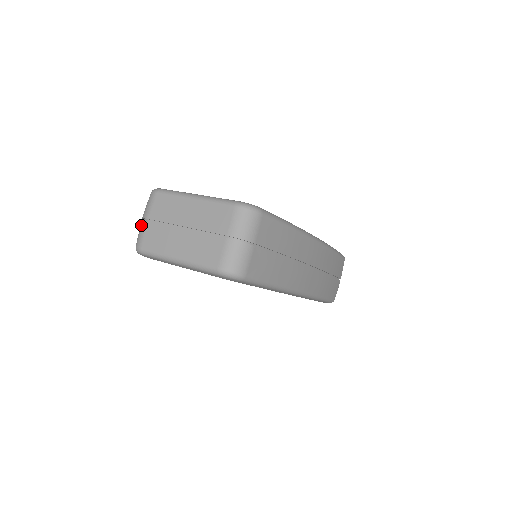
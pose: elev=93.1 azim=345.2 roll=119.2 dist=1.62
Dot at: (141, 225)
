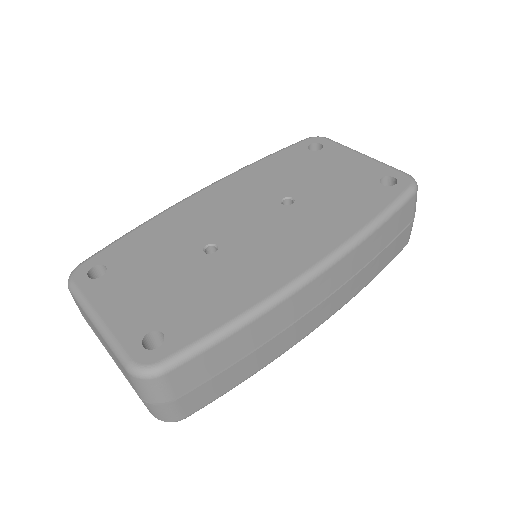
Dot at: occluded
